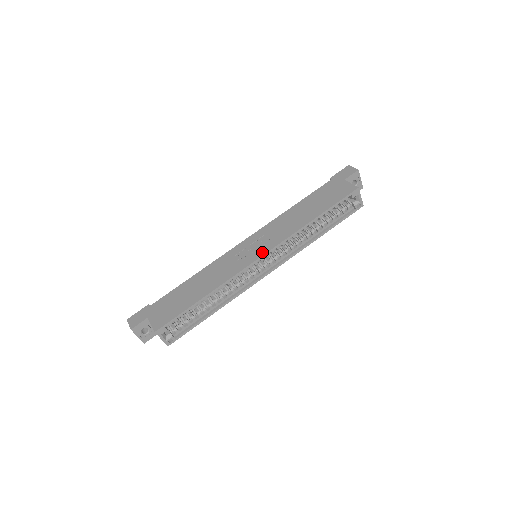
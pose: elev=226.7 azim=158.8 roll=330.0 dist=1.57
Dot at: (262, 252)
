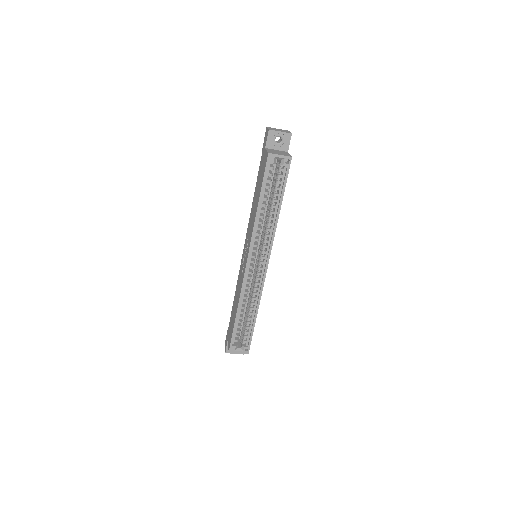
Dot at: (246, 258)
